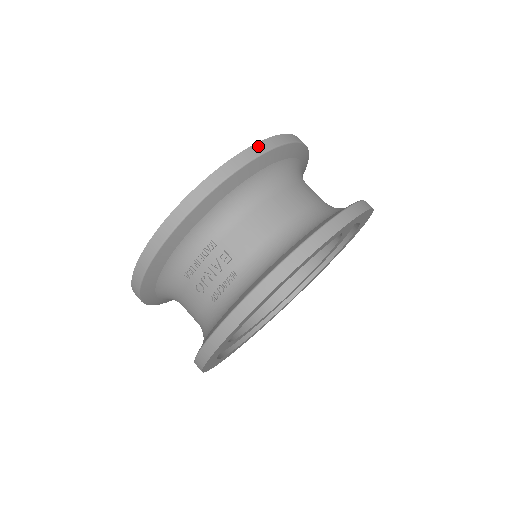
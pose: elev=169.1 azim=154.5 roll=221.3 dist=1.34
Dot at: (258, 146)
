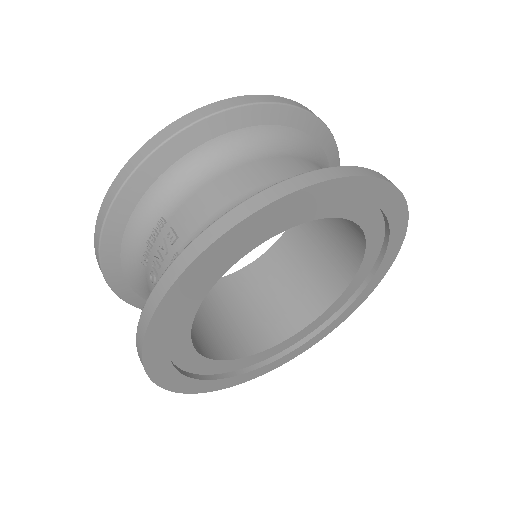
Dot at: (221, 103)
